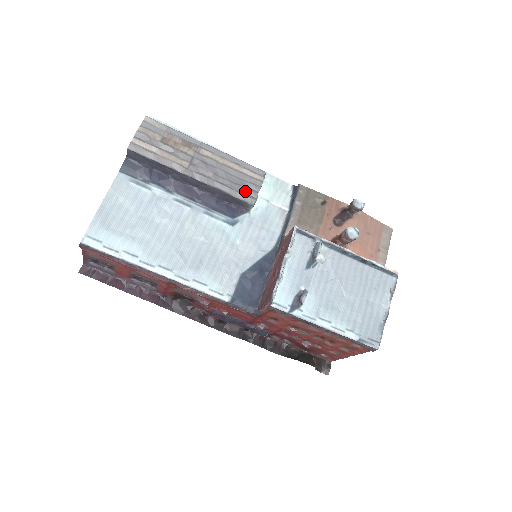
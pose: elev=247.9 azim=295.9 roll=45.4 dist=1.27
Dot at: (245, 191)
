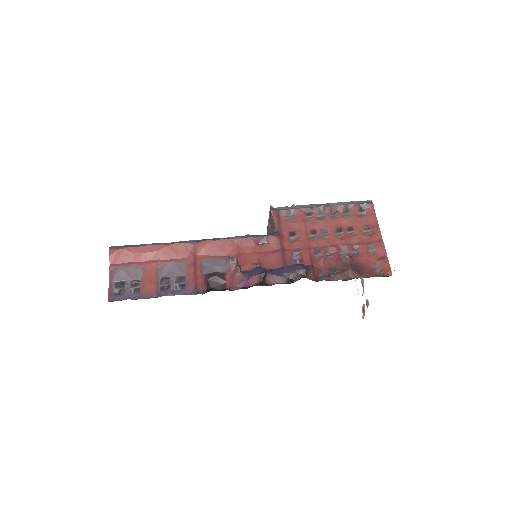
Dot at: occluded
